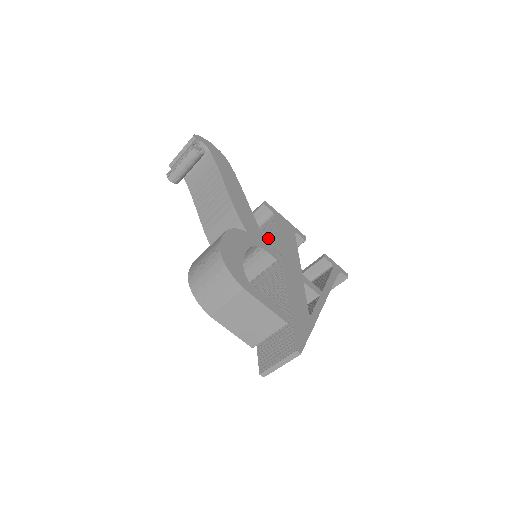
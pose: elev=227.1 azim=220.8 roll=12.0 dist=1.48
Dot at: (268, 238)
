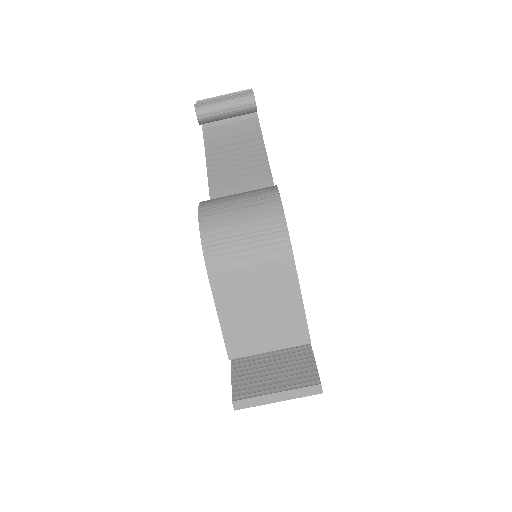
Dot at: occluded
